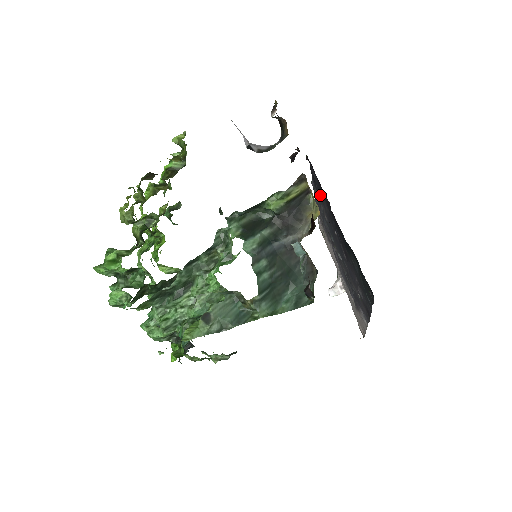
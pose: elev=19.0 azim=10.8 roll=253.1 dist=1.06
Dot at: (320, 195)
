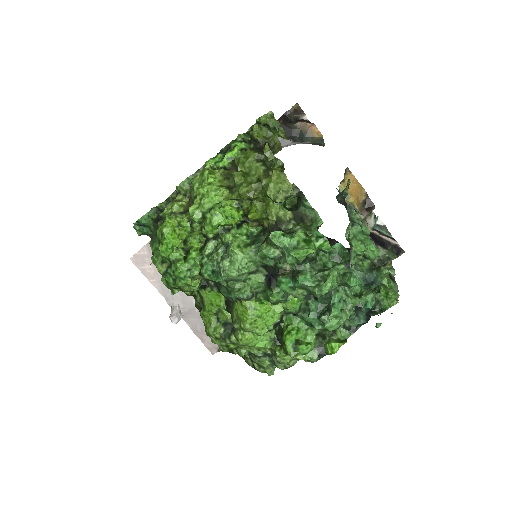
Dot at: occluded
